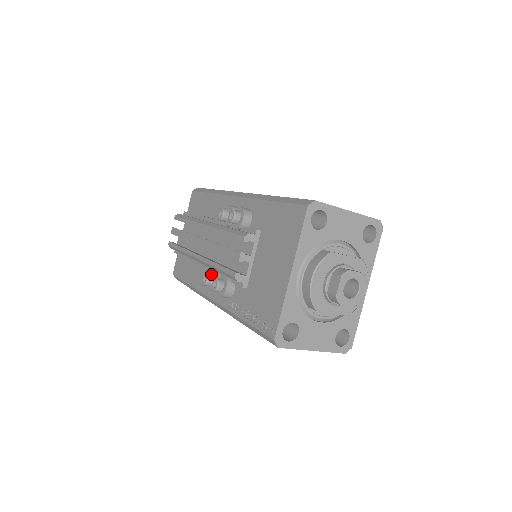
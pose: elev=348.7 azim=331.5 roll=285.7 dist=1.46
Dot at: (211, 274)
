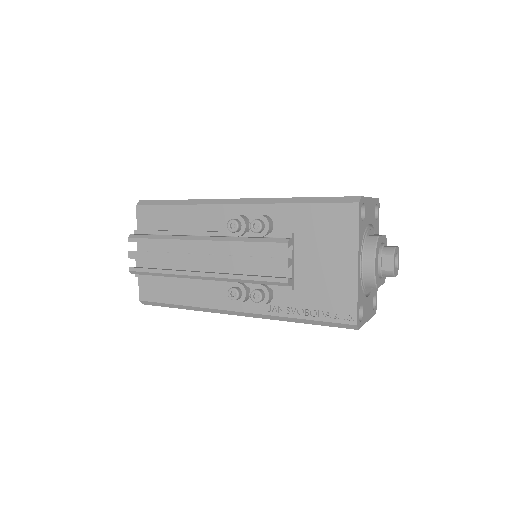
Dot at: (237, 287)
